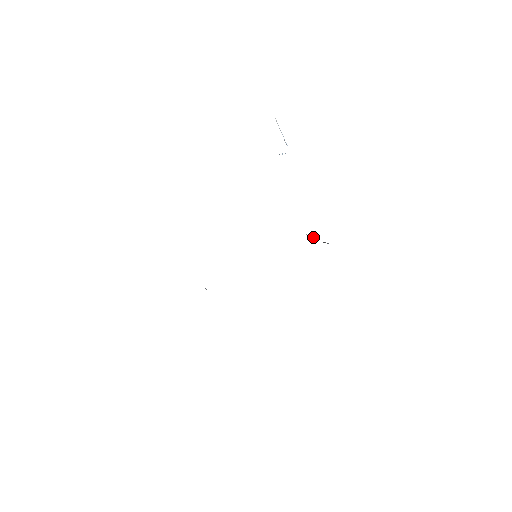
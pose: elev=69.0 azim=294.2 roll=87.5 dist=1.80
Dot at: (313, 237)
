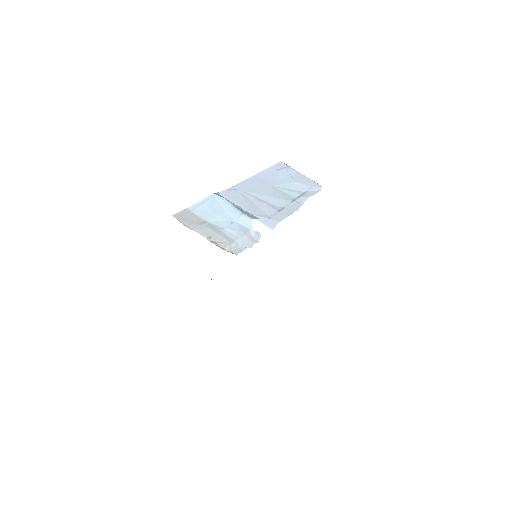
Dot at: occluded
